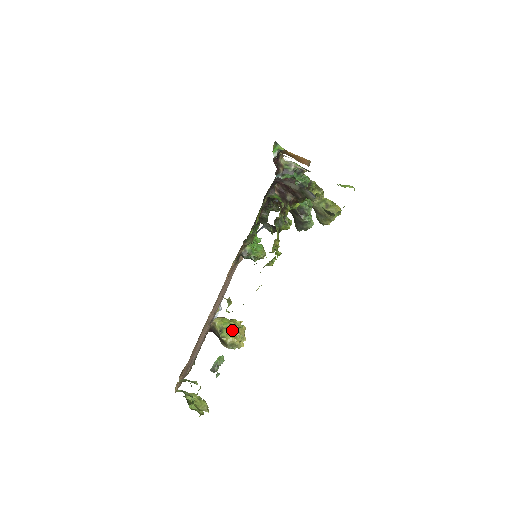
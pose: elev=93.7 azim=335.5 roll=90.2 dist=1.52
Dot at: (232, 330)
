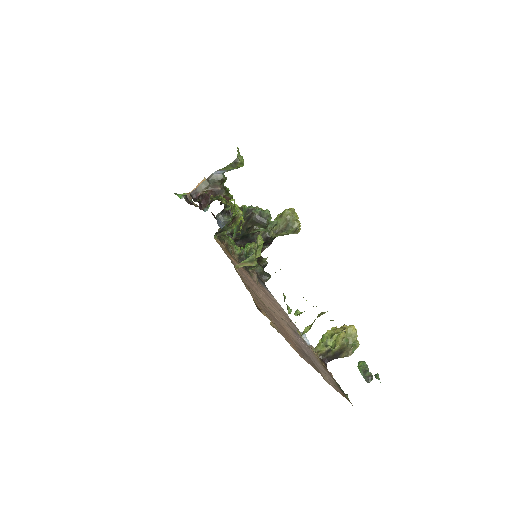
Dot at: (334, 335)
